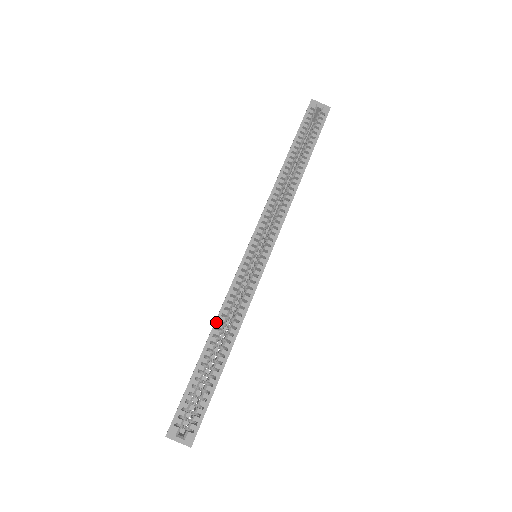
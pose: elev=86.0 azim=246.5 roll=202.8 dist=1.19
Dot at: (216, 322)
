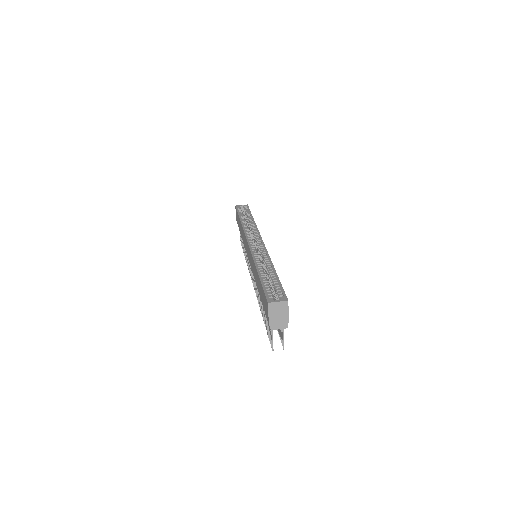
Dot at: (256, 264)
